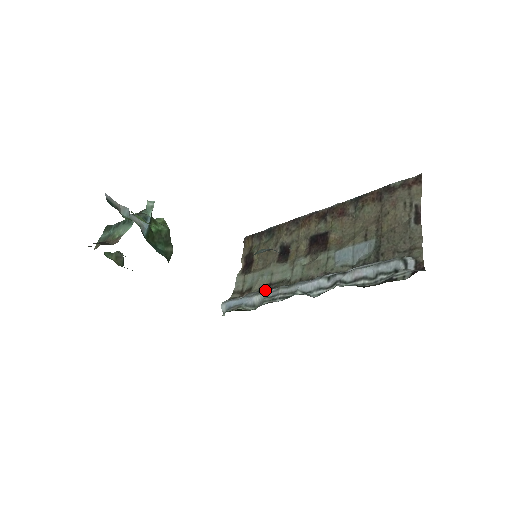
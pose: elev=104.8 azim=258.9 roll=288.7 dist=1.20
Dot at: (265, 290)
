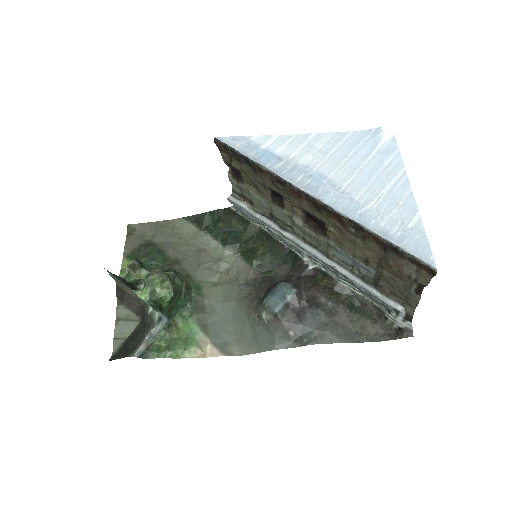
Dot at: (269, 218)
